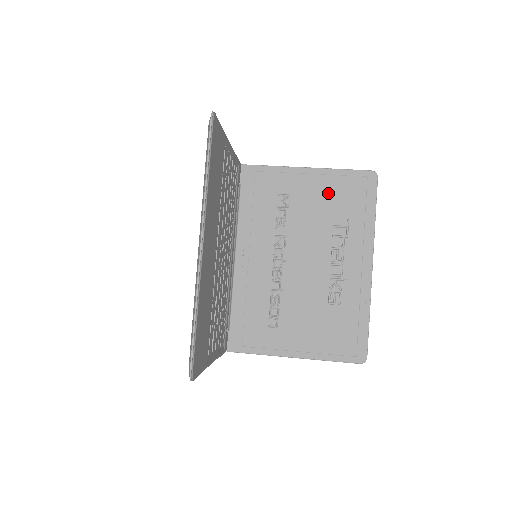
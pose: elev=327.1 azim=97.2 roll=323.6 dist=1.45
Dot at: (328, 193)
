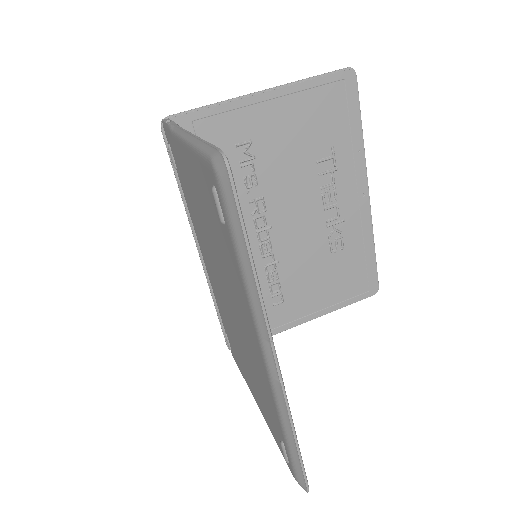
Dot at: (300, 120)
